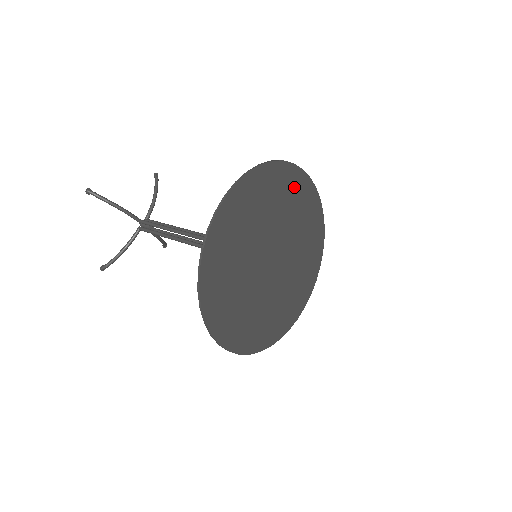
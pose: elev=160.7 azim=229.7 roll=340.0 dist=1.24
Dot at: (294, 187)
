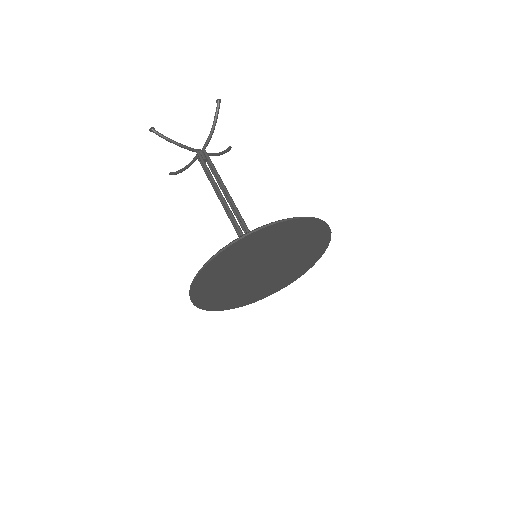
Dot at: (289, 230)
